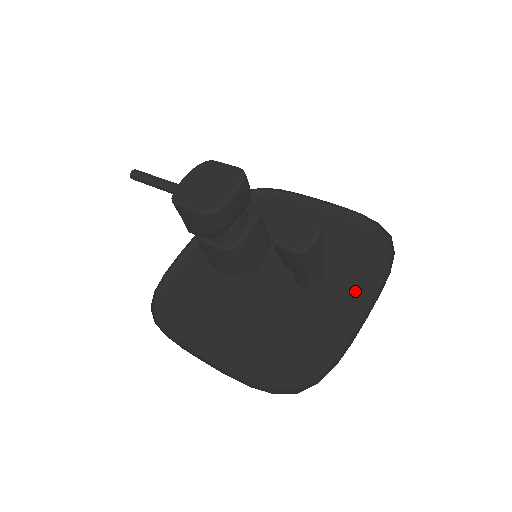
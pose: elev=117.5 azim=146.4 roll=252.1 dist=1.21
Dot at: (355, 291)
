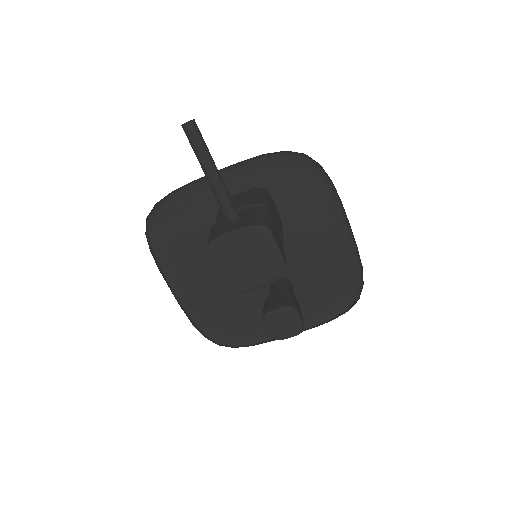
Dot at: (302, 312)
